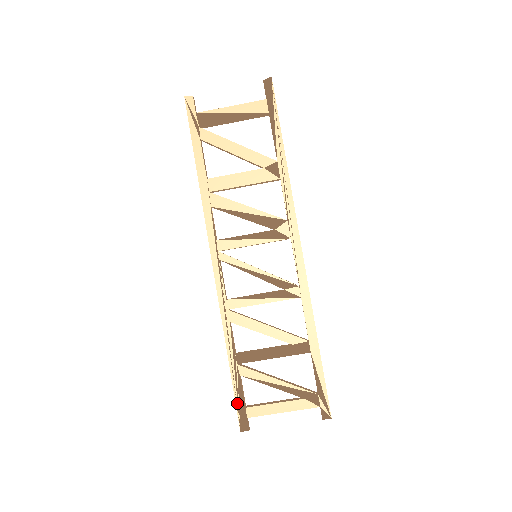
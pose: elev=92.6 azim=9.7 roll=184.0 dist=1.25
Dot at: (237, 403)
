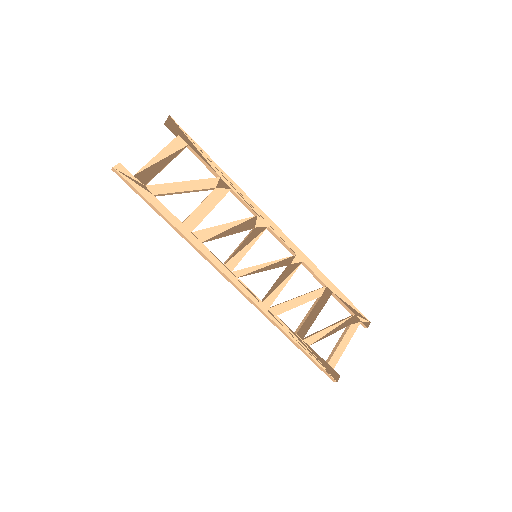
Dot at: (321, 366)
